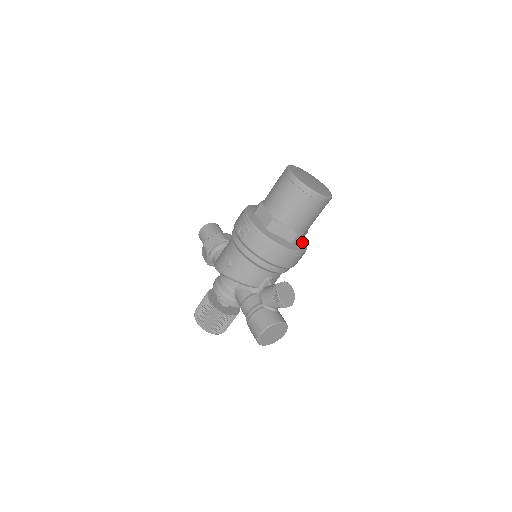
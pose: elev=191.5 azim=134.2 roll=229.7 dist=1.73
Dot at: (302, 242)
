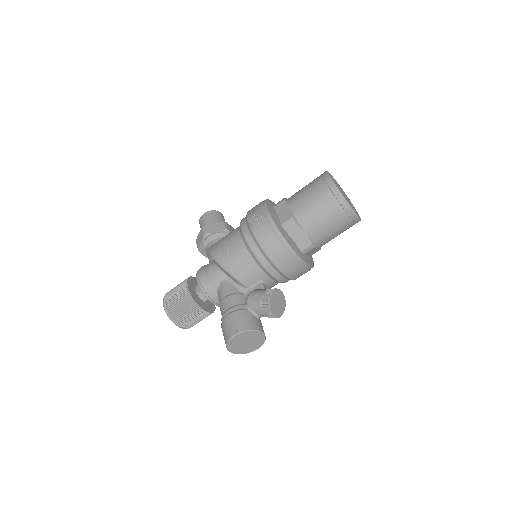
Dot at: (311, 258)
